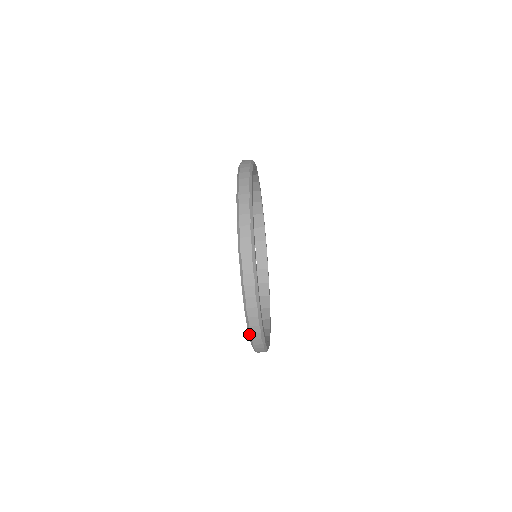
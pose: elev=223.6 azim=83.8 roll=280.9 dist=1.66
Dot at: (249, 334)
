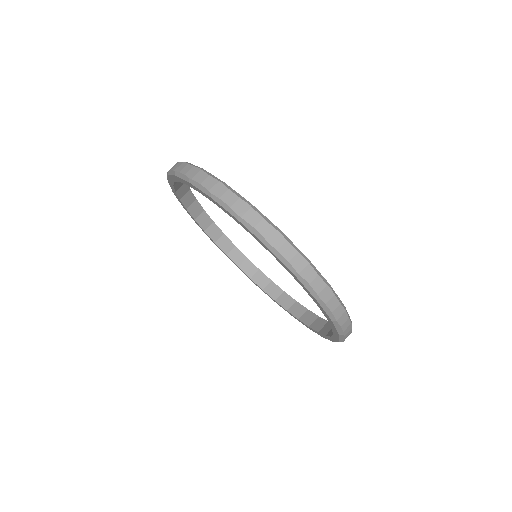
Dot at: (194, 185)
